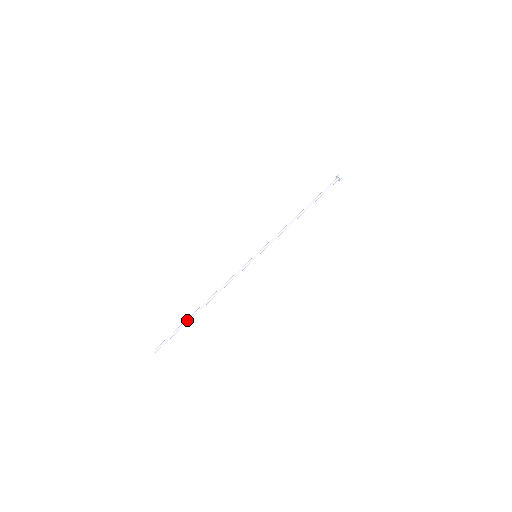
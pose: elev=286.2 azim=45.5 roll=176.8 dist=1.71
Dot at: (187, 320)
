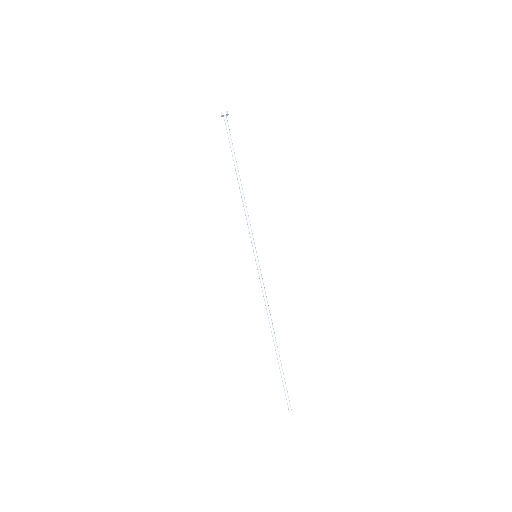
Dot at: (280, 362)
